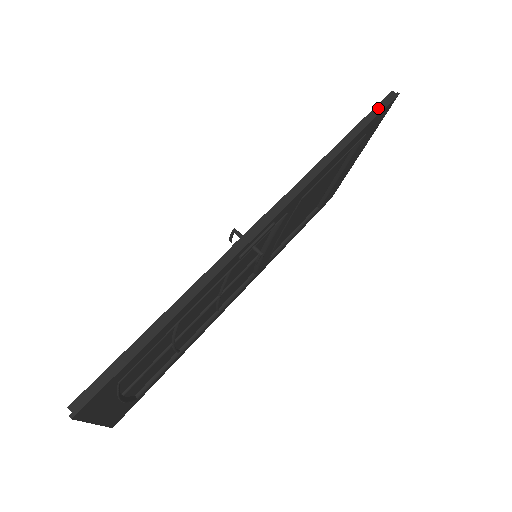
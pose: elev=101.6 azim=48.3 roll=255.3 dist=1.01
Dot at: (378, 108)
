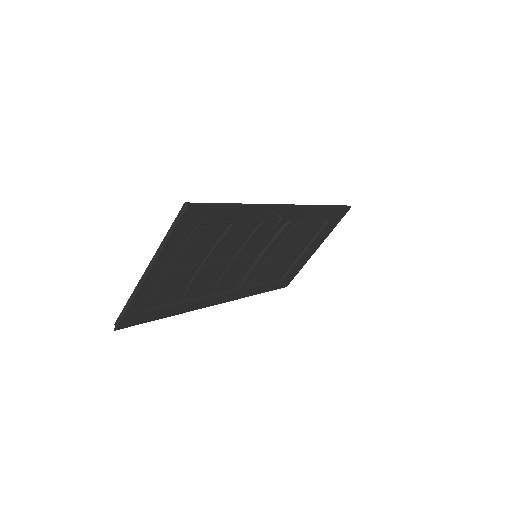
Dot at: (341, 206)
